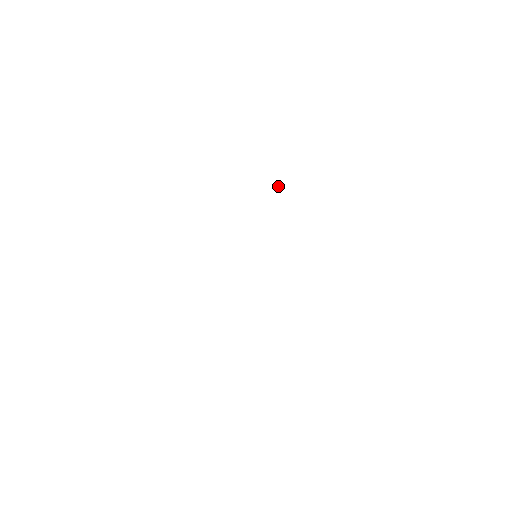
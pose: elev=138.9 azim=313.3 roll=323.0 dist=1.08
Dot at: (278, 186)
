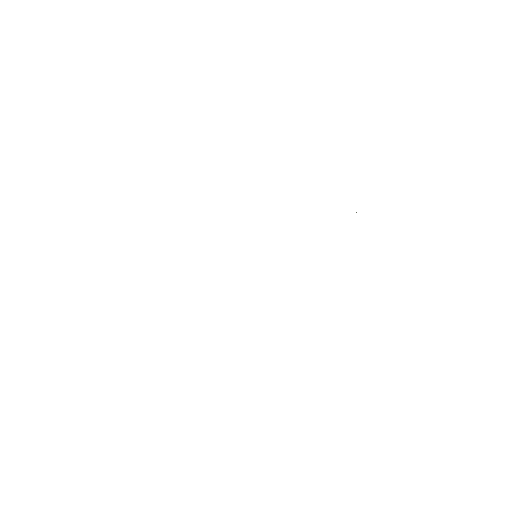
Dot at: occluded
